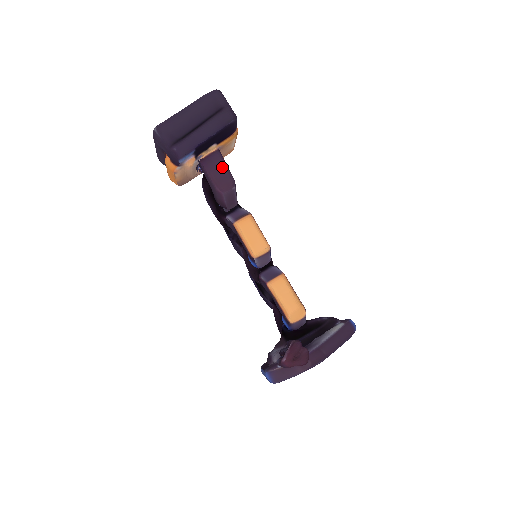
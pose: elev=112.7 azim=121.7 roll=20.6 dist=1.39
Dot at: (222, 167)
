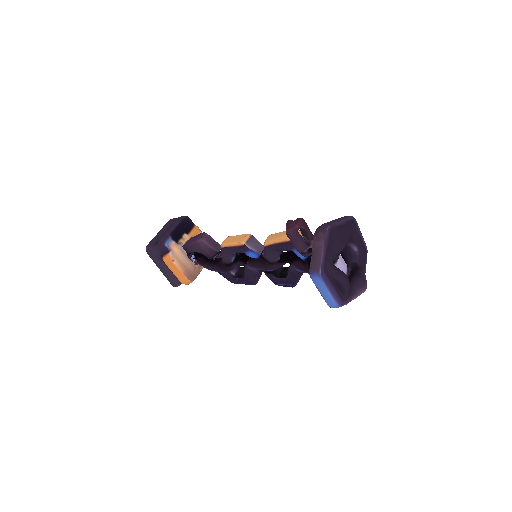
Dot at: (195, 236)
